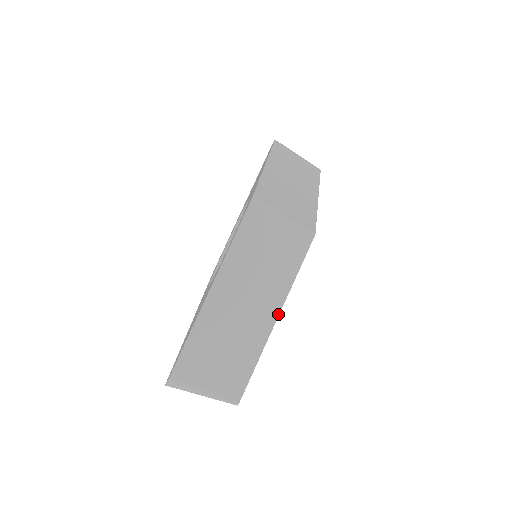
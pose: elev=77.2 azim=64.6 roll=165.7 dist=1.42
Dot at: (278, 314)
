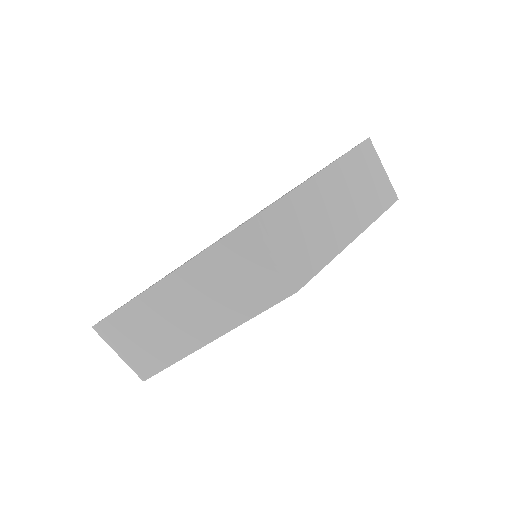
Dot at: (217, 337)
